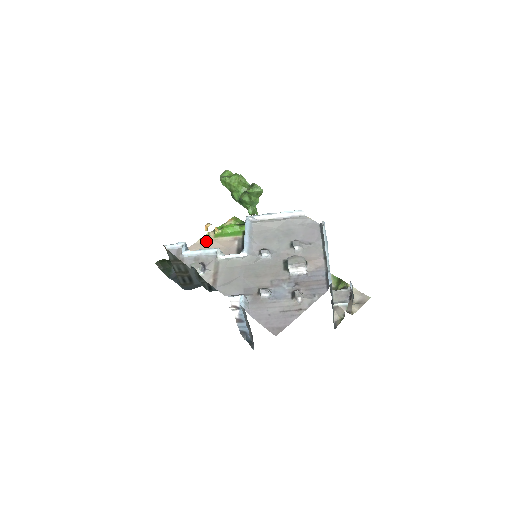
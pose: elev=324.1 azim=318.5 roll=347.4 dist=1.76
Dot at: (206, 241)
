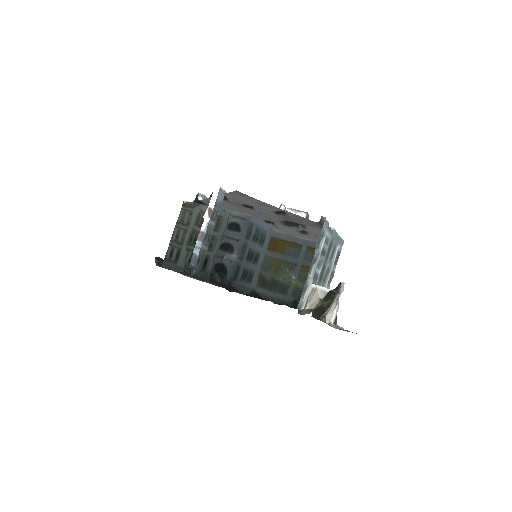
Dot at: occluded
